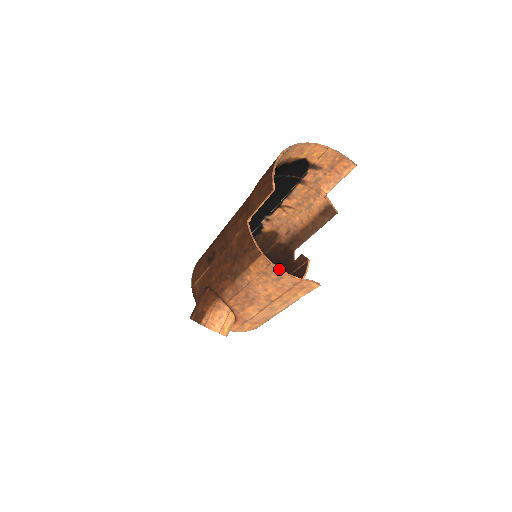
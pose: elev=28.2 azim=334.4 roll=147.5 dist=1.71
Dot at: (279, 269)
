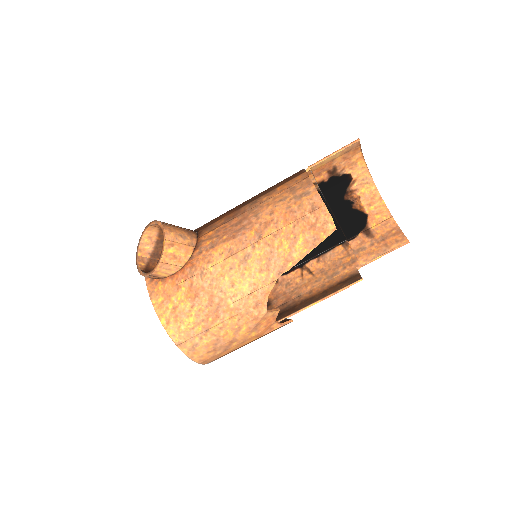
Dot at: occluded
